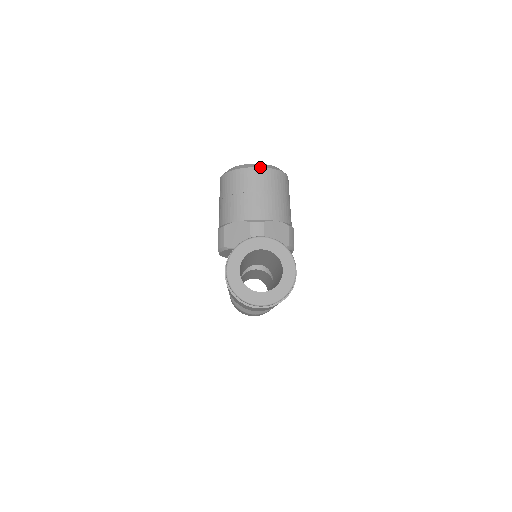
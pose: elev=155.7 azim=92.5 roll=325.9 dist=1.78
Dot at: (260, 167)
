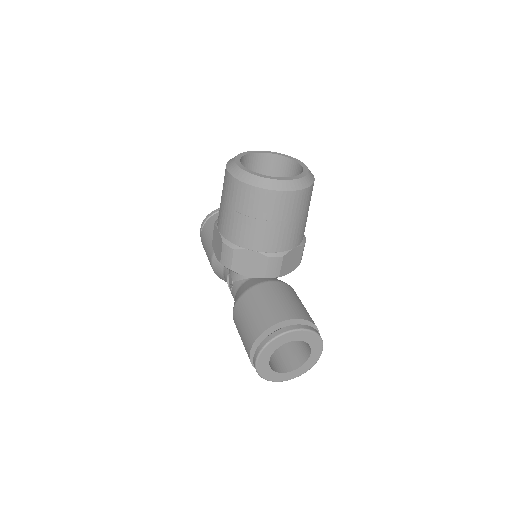
Dot at: (293, 191)
